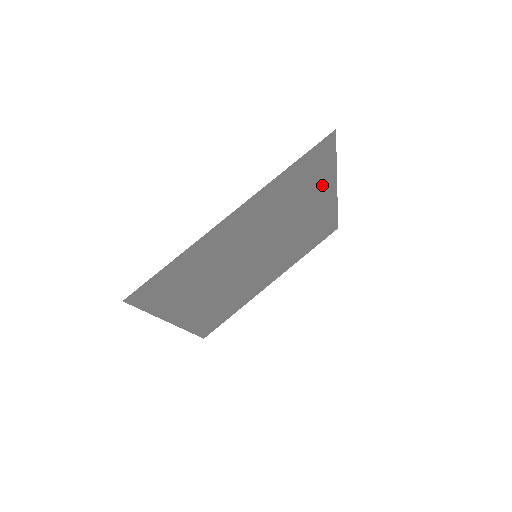
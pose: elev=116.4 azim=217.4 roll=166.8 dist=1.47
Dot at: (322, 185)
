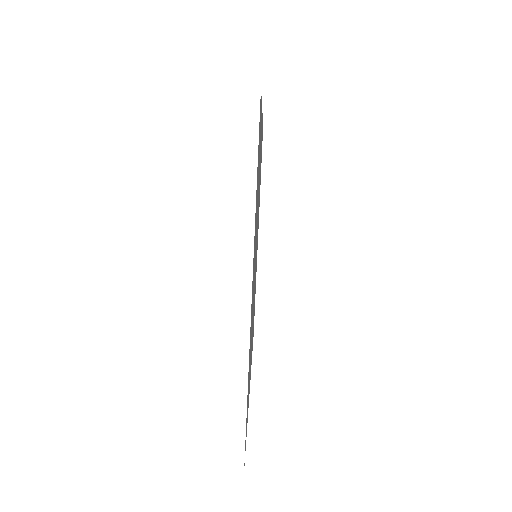
Dot at: occluded
